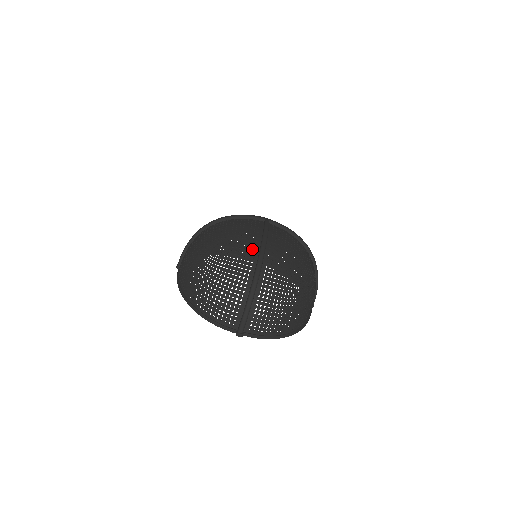
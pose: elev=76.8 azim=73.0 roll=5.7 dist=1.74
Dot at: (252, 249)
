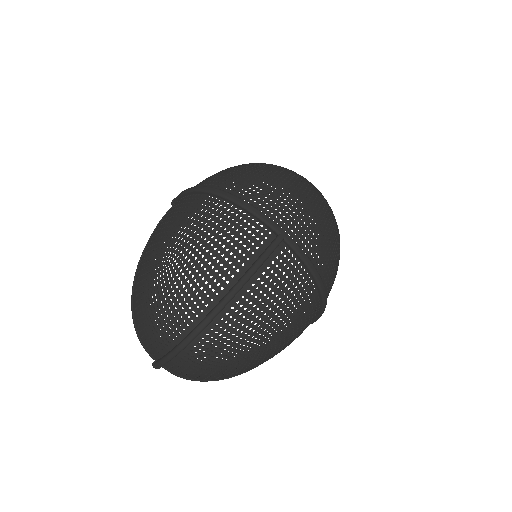
Dot at: (210, 295)
